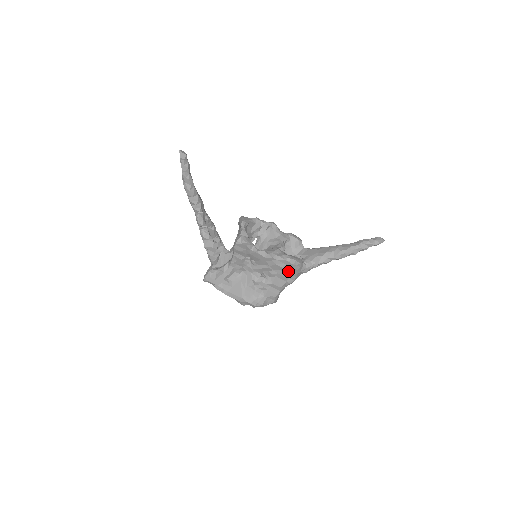
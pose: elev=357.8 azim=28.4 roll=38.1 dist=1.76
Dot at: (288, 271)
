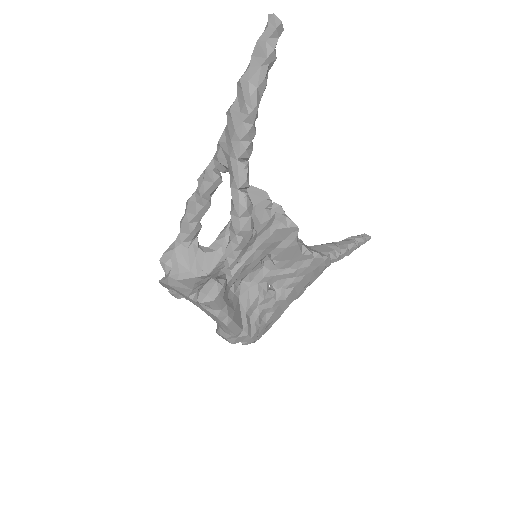
Dot at: (313, 277)
